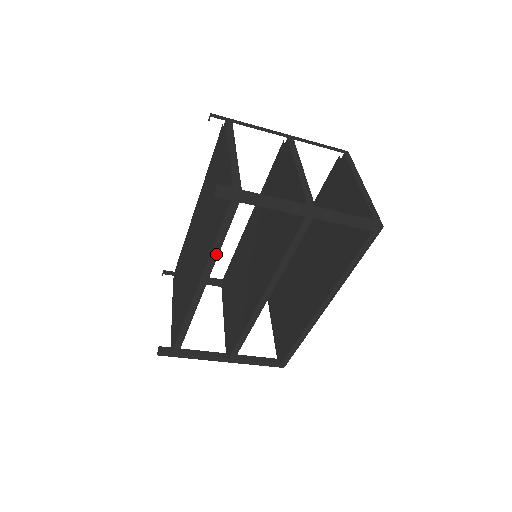
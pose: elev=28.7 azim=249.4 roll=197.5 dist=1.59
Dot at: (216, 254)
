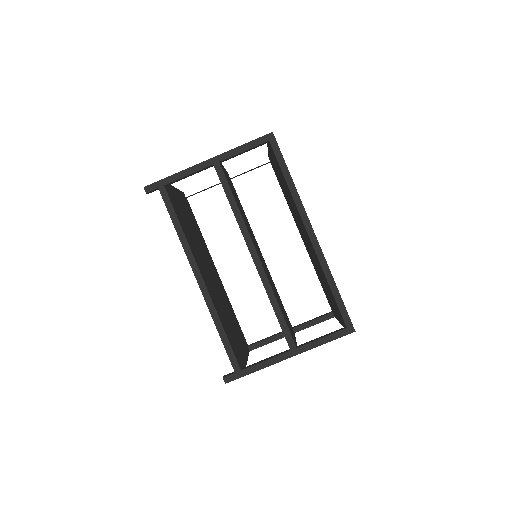
Dot at: (184, 237)
